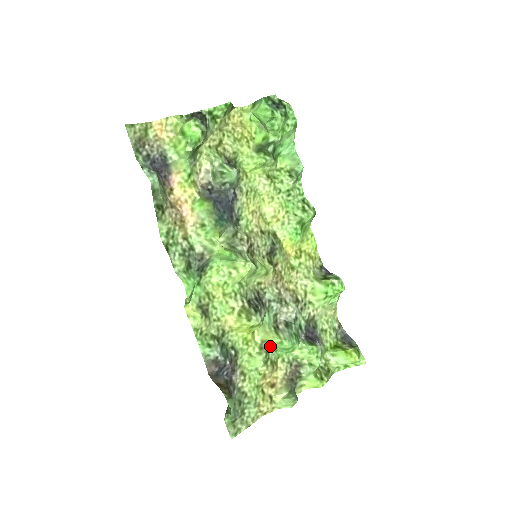
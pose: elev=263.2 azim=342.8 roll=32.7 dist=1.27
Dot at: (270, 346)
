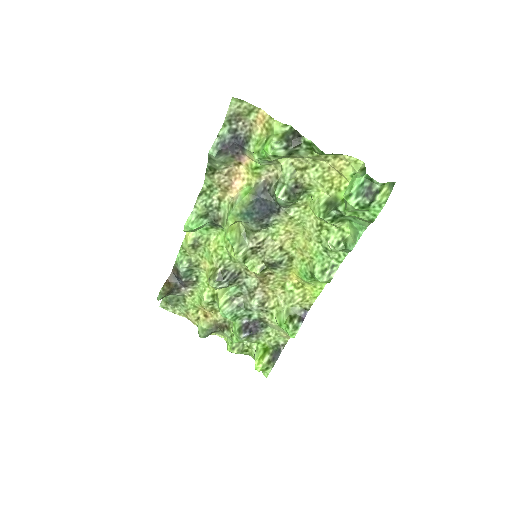
Dot at: (217, 301)
